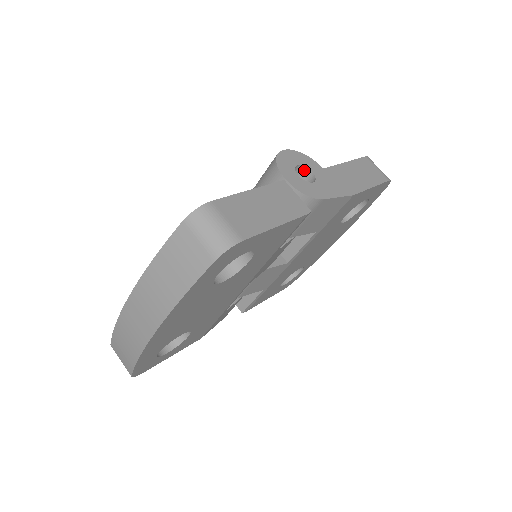
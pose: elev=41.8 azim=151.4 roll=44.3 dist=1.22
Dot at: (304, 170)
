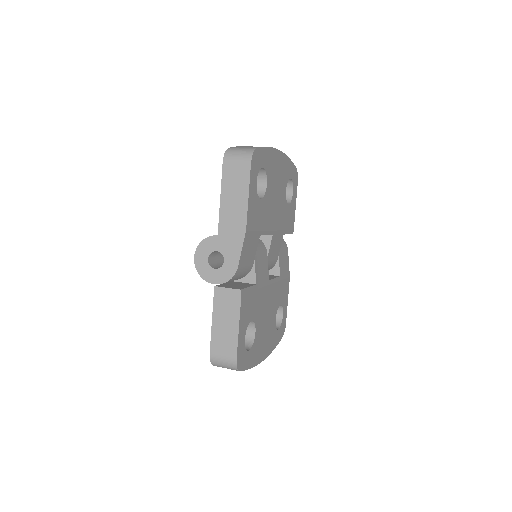
Dot at: (213, 252)
